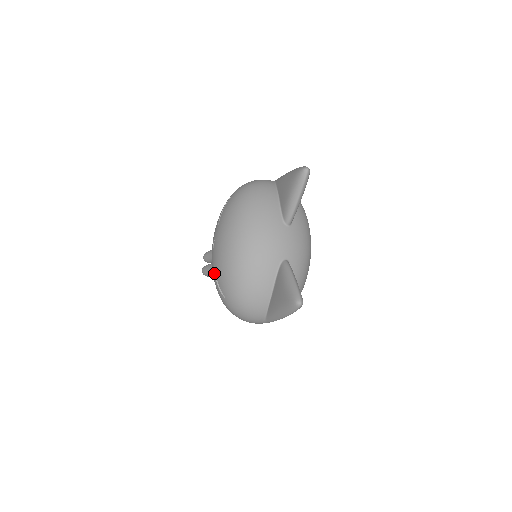
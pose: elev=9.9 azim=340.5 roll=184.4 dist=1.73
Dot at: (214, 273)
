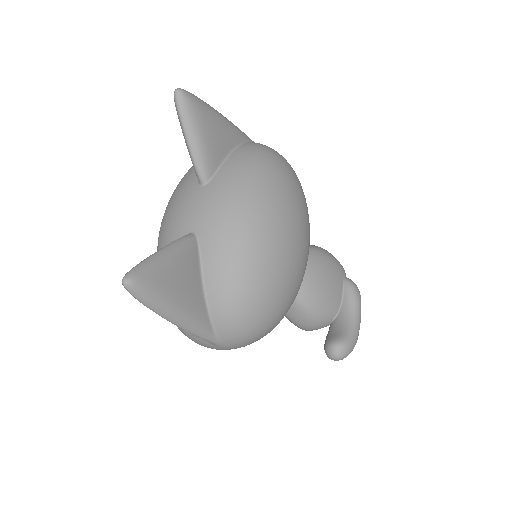
Dot at: occluded
